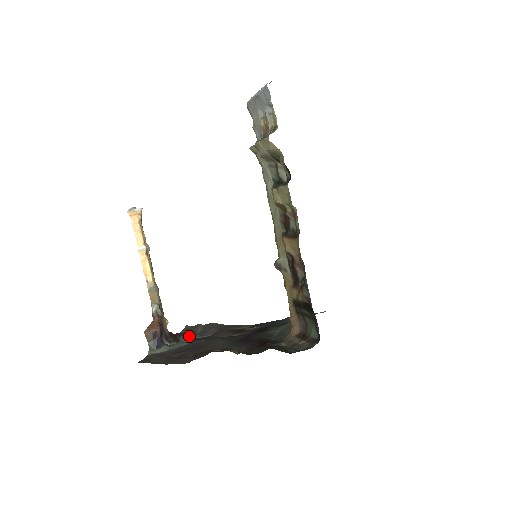
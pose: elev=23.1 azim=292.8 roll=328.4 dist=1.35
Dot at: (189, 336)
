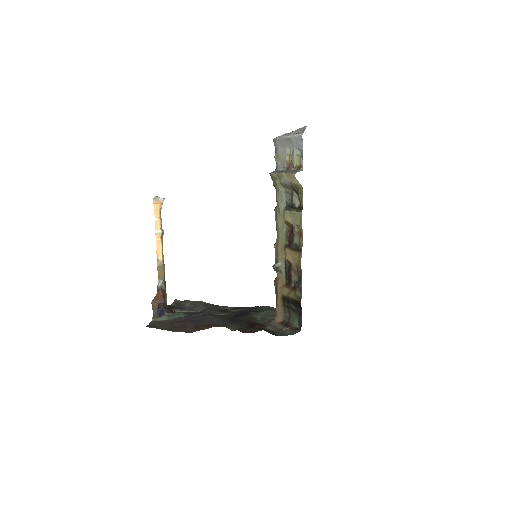
Dot at: (181, 309)
